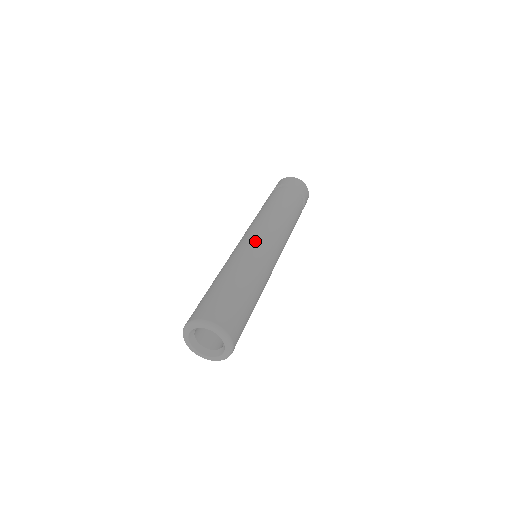
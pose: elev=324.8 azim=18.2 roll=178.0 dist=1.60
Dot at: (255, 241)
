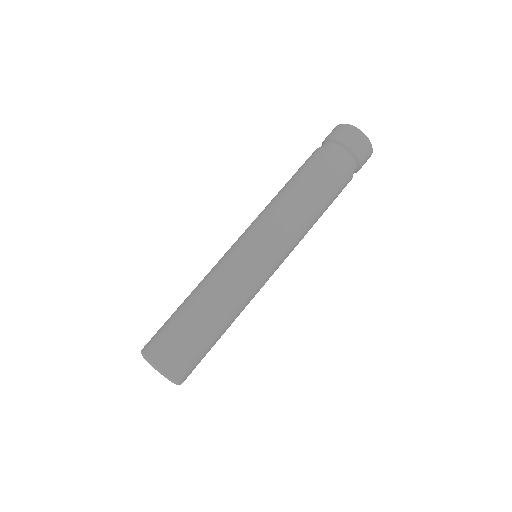
Dot at: (244, 249)
